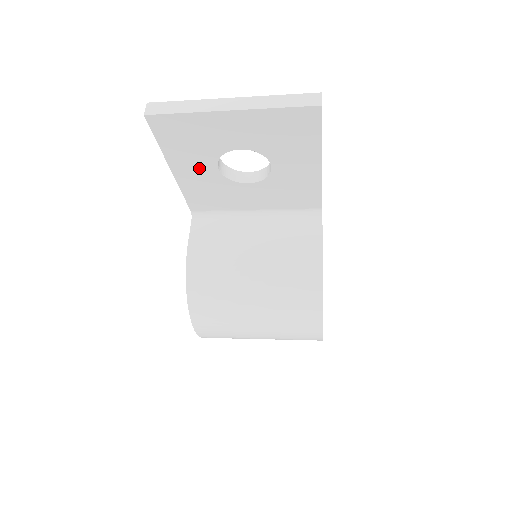
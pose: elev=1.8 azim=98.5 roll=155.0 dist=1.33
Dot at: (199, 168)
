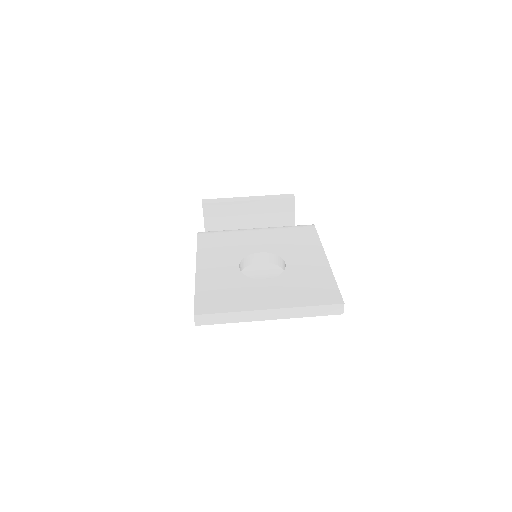
Dot at: occluded
